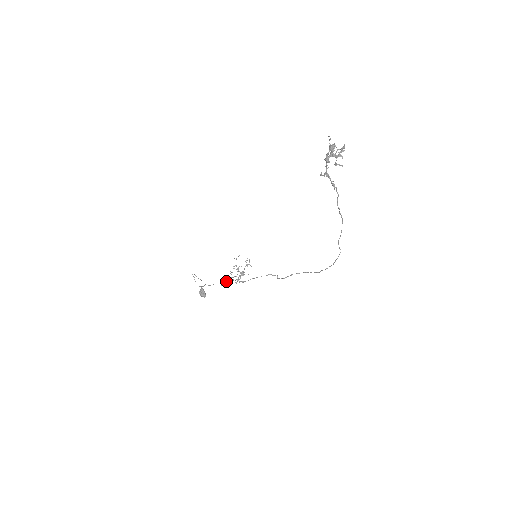
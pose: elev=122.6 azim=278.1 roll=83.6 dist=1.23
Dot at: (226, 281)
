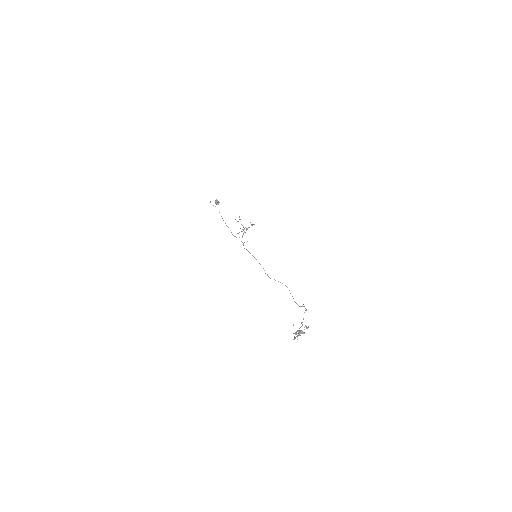
Dot at: (235, 219)
